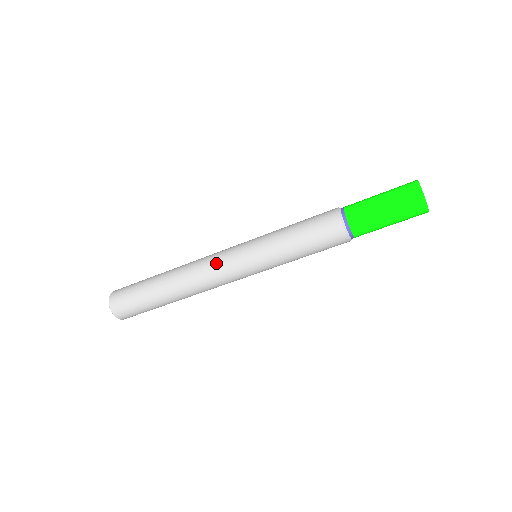
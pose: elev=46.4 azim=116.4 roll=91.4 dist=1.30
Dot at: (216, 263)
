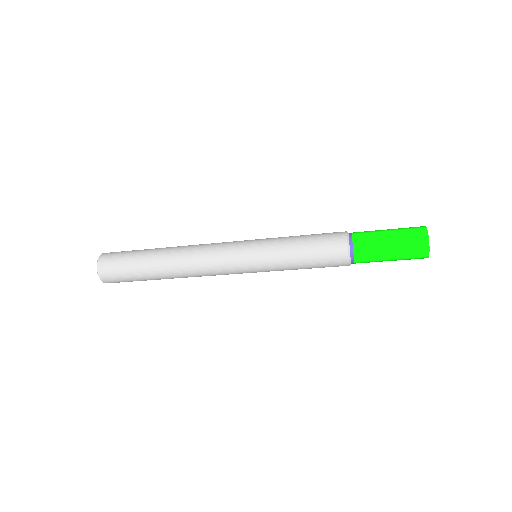
Dot at: (217, 252)
